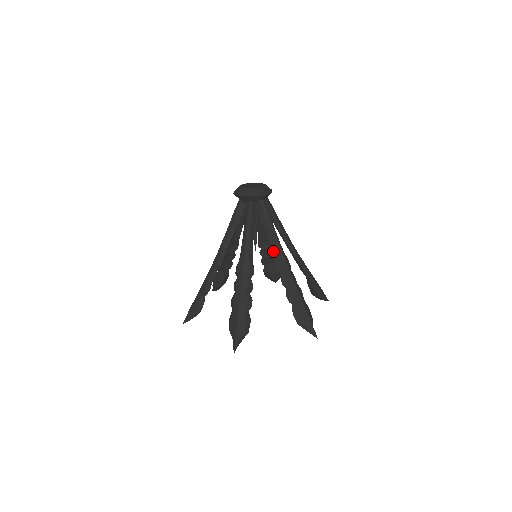
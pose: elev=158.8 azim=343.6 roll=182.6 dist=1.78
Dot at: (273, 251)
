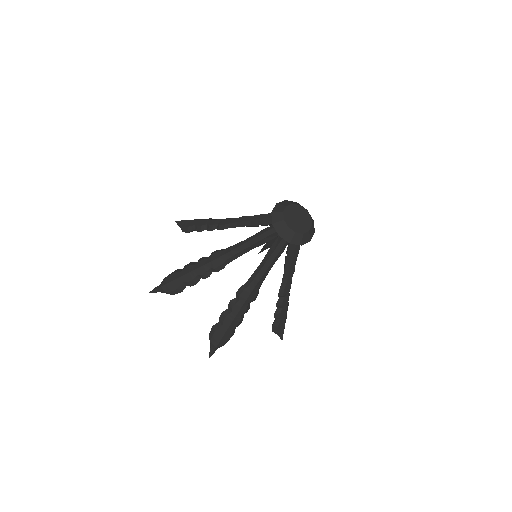
Dot at: (250, 278)
